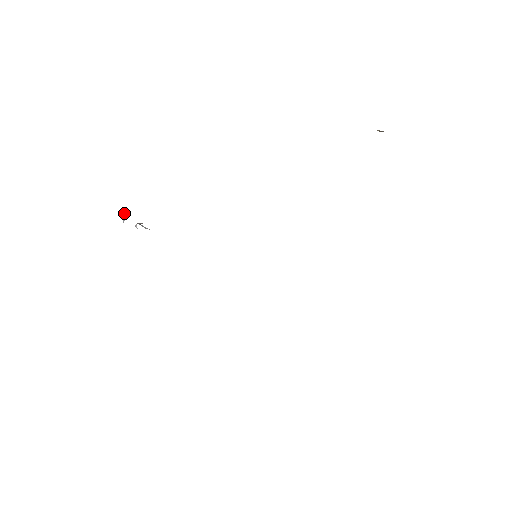
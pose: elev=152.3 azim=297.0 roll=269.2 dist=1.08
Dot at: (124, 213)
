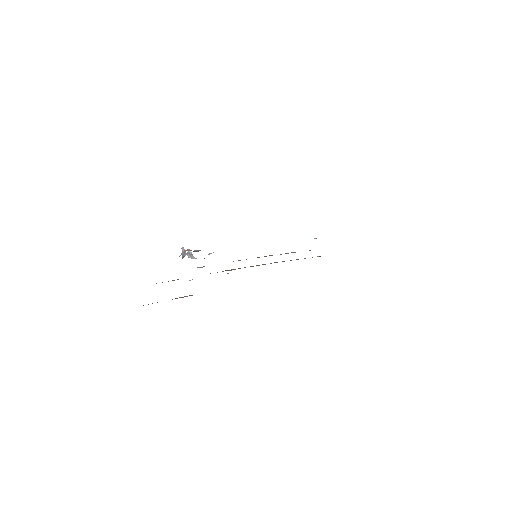
Dot at: (182, 250)
